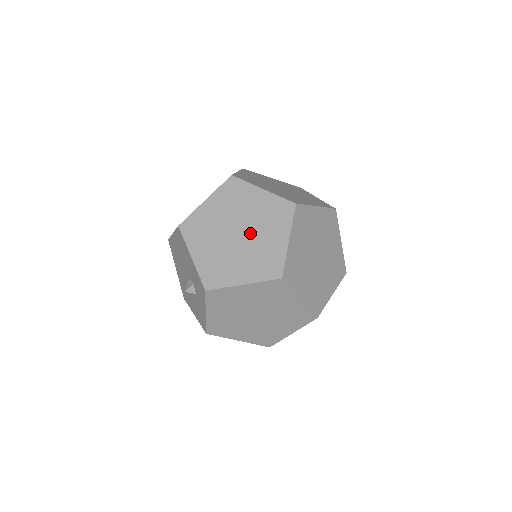
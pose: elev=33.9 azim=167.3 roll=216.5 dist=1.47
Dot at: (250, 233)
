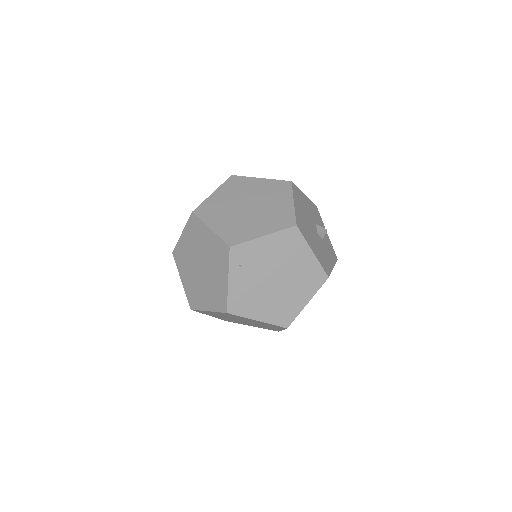
Dot at: occluded
